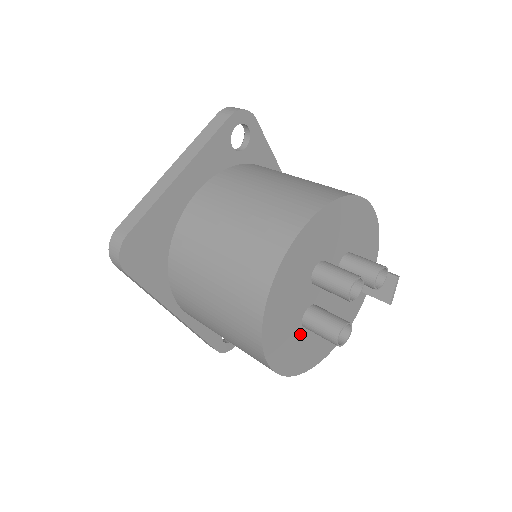
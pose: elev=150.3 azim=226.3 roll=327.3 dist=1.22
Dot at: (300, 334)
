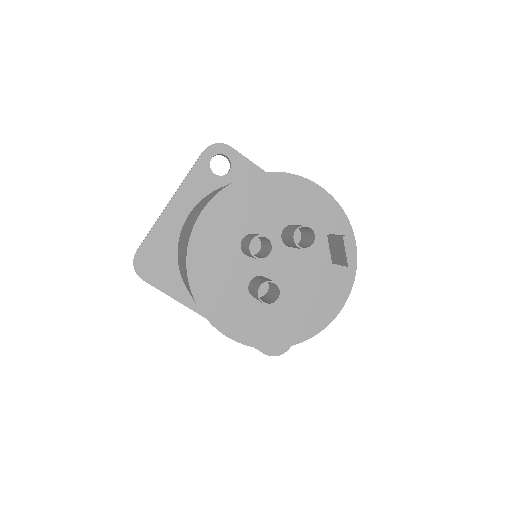
Dot at: (254, 305)
